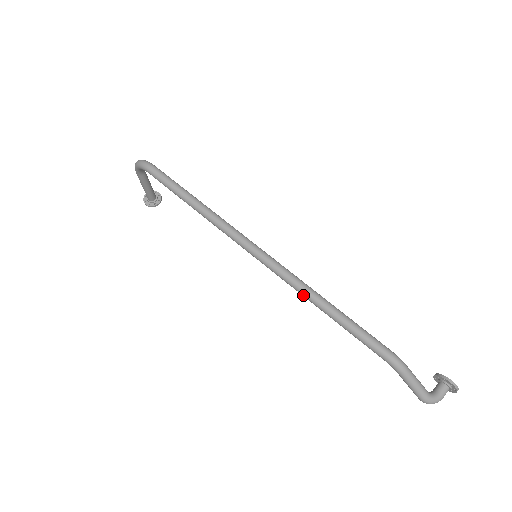
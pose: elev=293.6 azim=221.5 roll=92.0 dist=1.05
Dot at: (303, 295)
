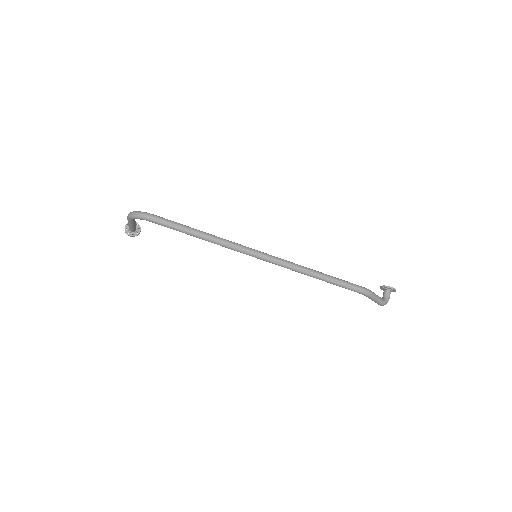
Dot at: (301, 273)
